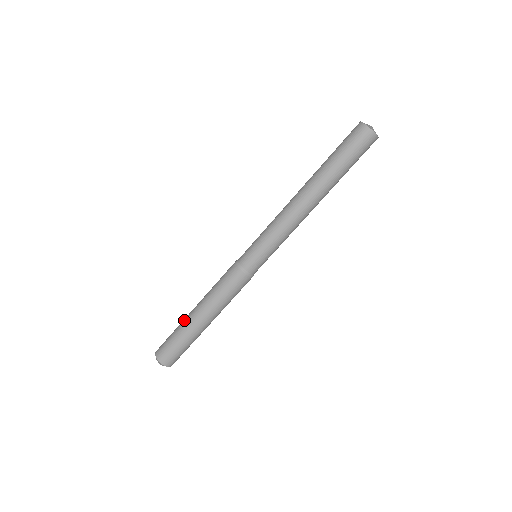
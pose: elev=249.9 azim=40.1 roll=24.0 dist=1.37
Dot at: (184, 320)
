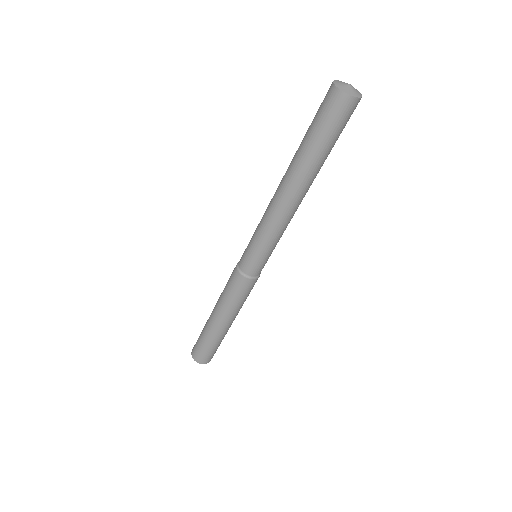
Dot at: (211, 333)
